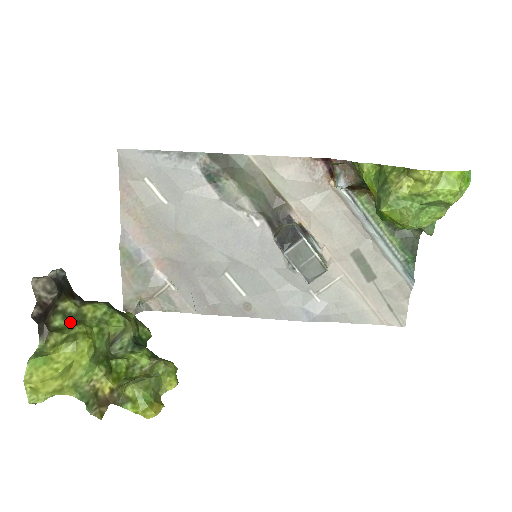
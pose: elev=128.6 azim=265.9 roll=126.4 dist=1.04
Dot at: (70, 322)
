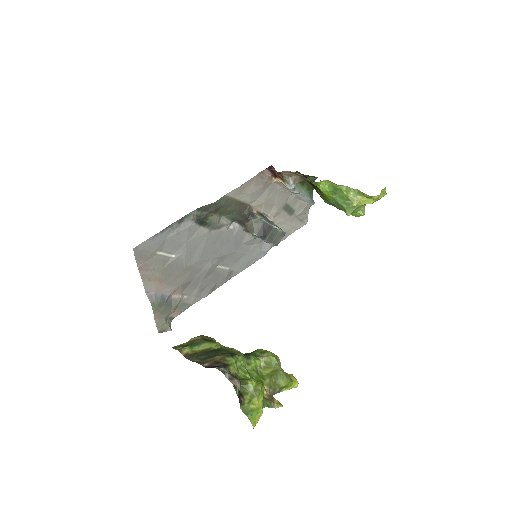
Dot at: occluded
